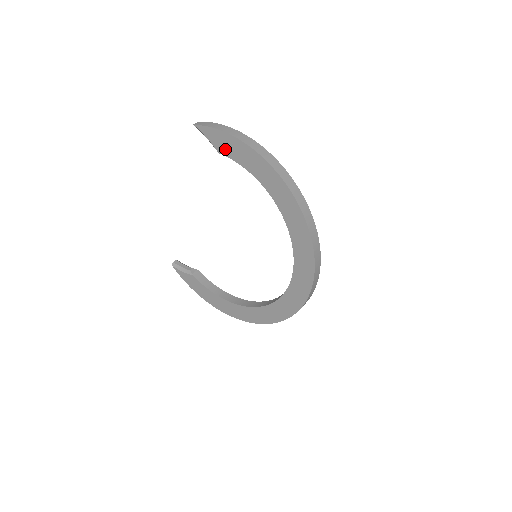
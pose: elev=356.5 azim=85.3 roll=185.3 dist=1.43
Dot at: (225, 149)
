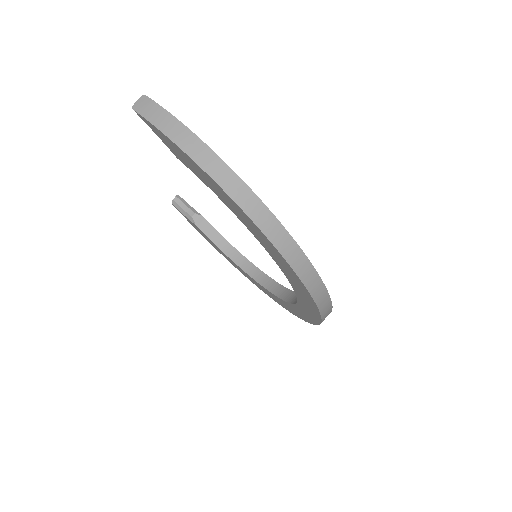
Dot at: (183, 160)
